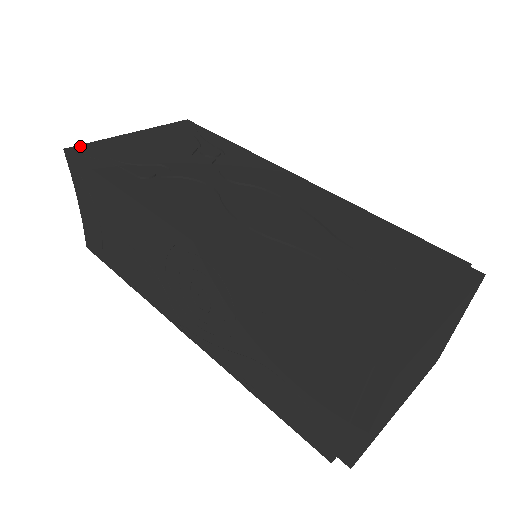
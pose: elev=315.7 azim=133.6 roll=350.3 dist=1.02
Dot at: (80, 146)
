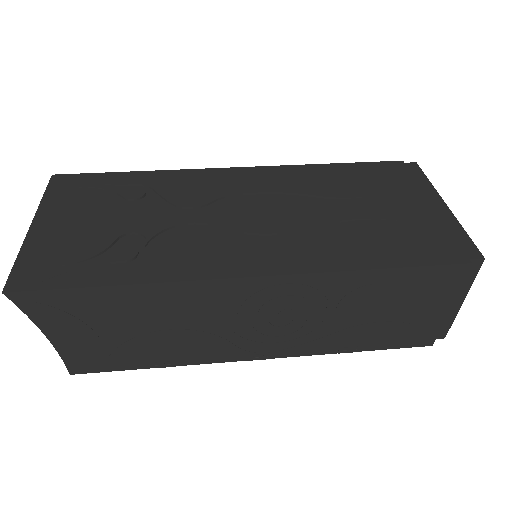
Dot at: (13, 276)
